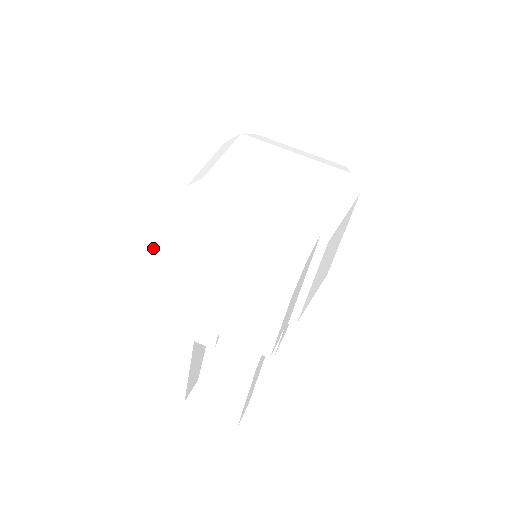
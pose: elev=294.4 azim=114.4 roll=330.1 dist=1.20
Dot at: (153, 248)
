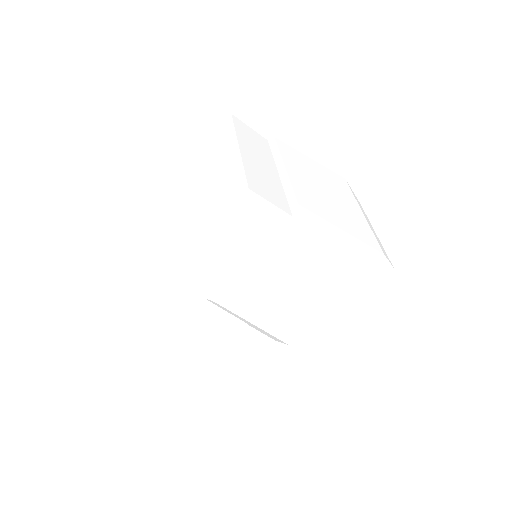
Dot at: (193, 126)
